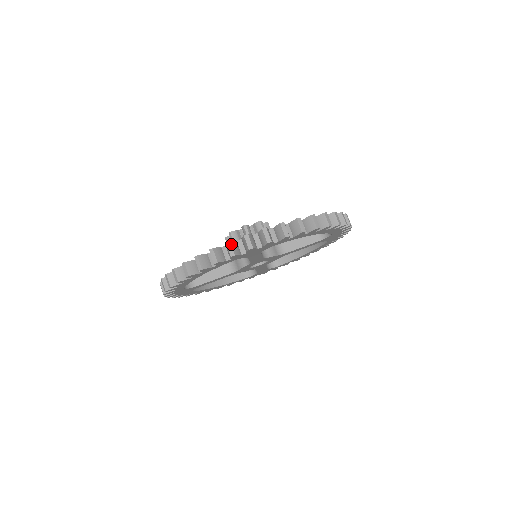
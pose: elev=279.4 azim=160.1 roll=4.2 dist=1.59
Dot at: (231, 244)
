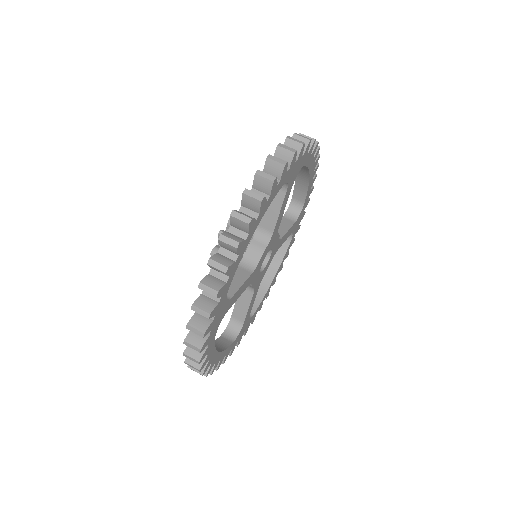
Dot at: (283, 145)
